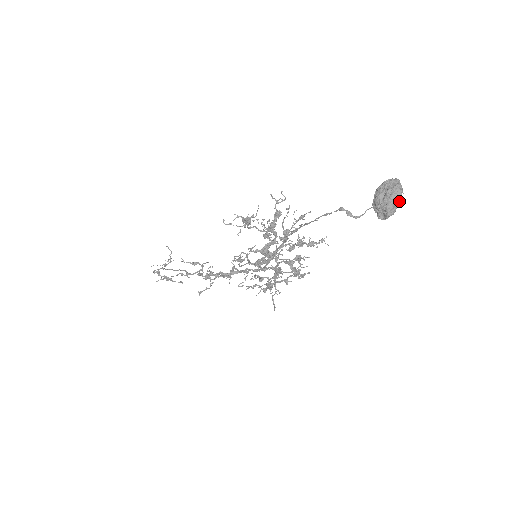
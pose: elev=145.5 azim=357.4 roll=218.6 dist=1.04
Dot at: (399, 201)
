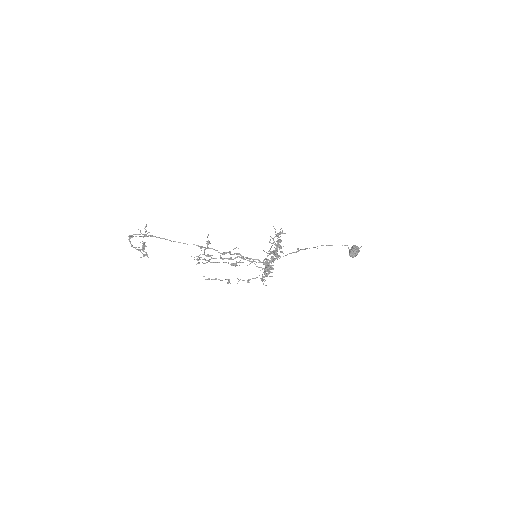
Dot at: occluded
